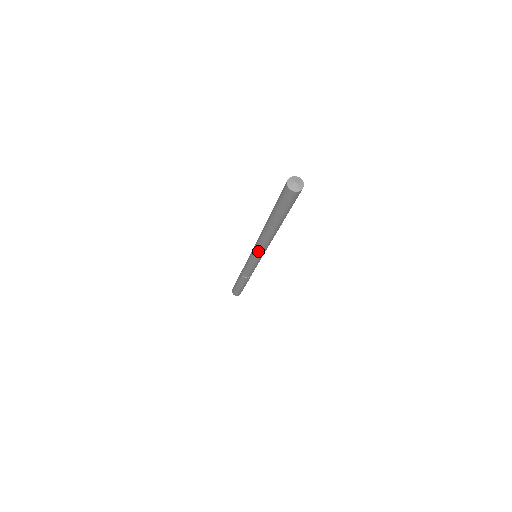
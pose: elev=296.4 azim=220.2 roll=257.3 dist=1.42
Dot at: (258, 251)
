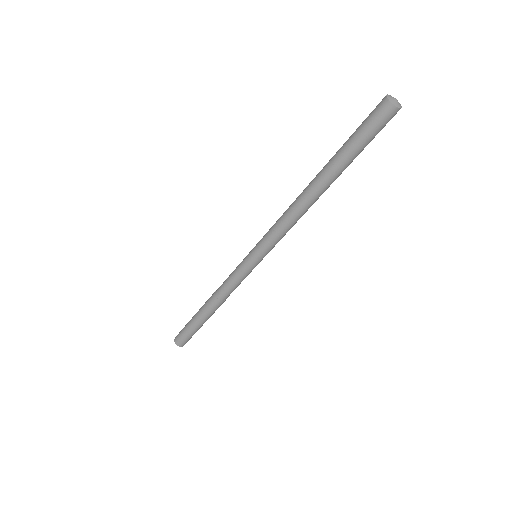
Dot at: (271, 235)
